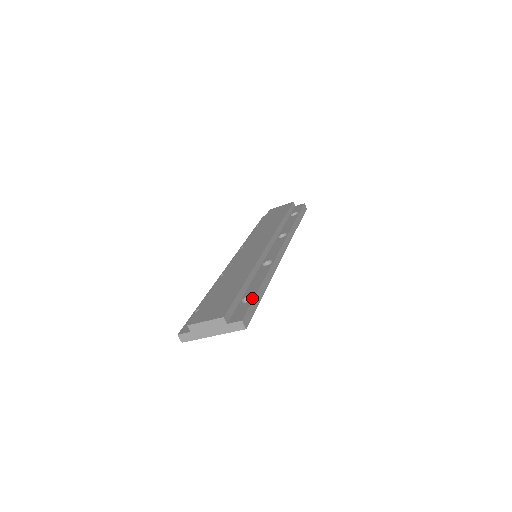
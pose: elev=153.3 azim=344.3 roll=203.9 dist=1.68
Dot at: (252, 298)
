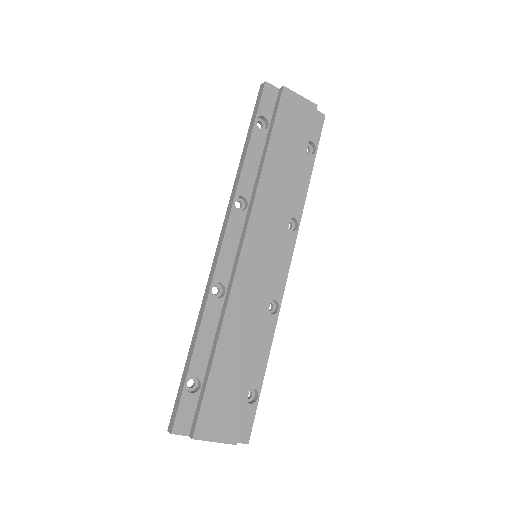
Dot at: (258, 398)
